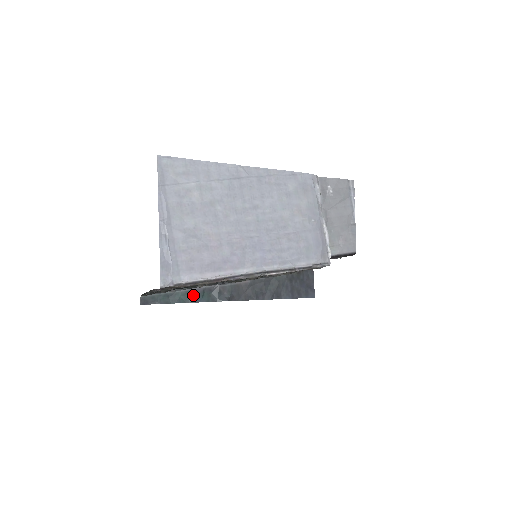
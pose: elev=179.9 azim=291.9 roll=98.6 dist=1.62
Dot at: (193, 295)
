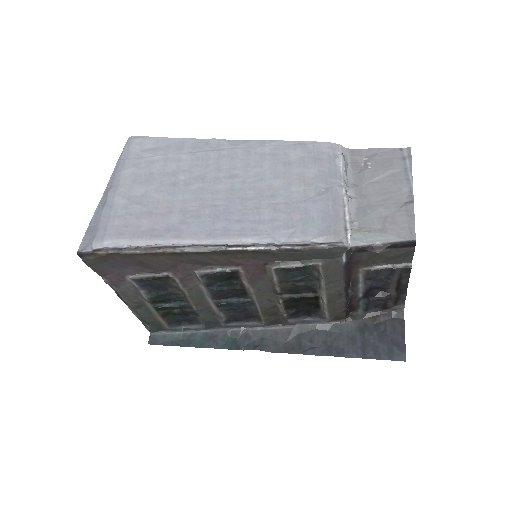
Dot at: (213, 339)
